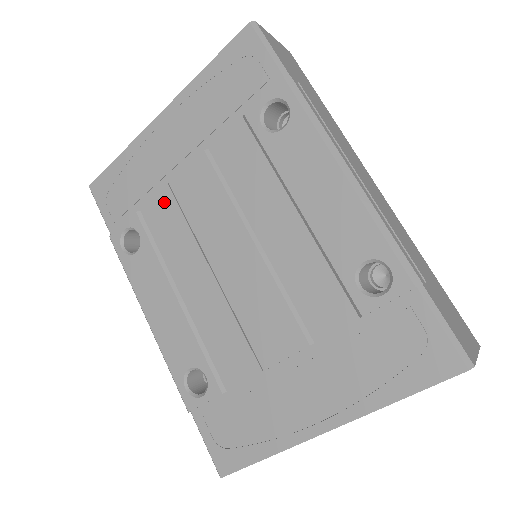
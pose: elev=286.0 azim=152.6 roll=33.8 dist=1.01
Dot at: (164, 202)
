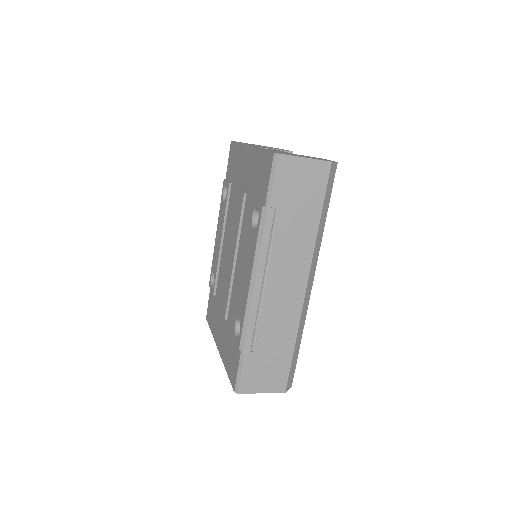
Dot at: occluded
